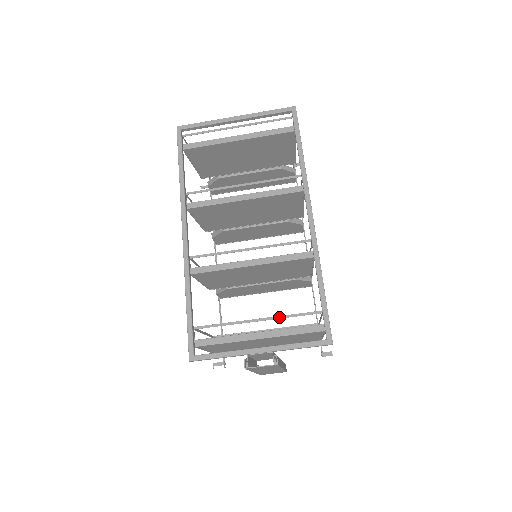
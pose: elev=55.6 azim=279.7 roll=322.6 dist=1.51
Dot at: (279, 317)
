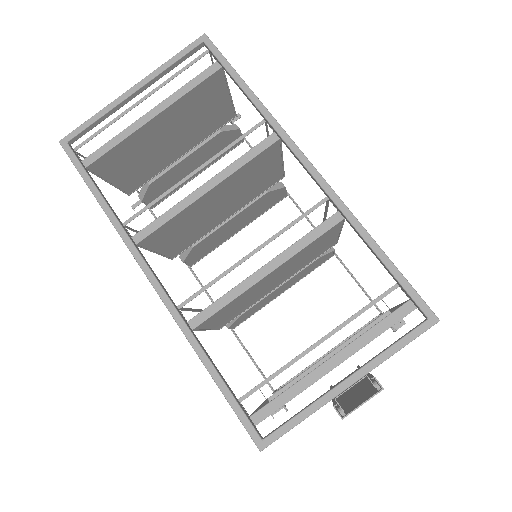
Dot at: (345, 323)
